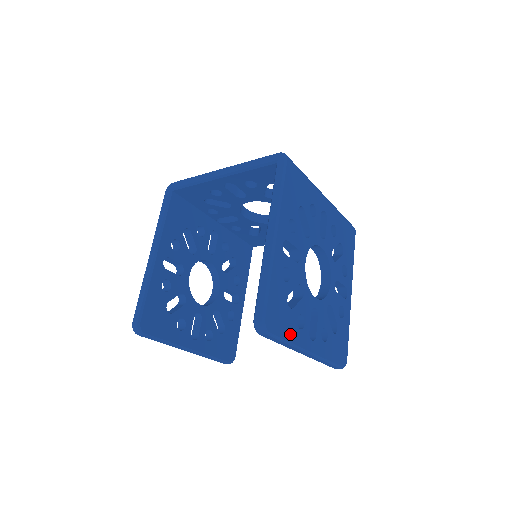
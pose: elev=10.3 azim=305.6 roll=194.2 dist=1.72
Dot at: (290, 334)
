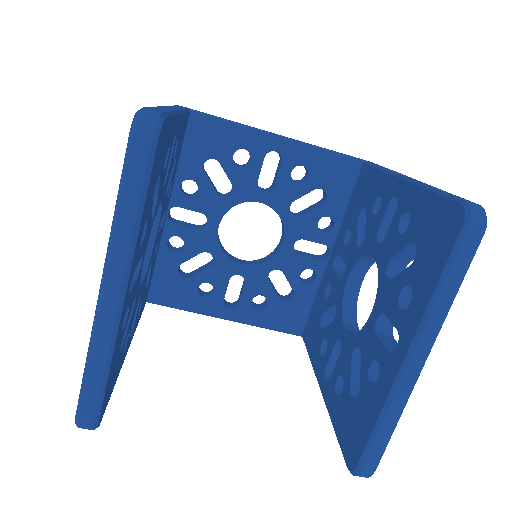
Dot at: occluded
